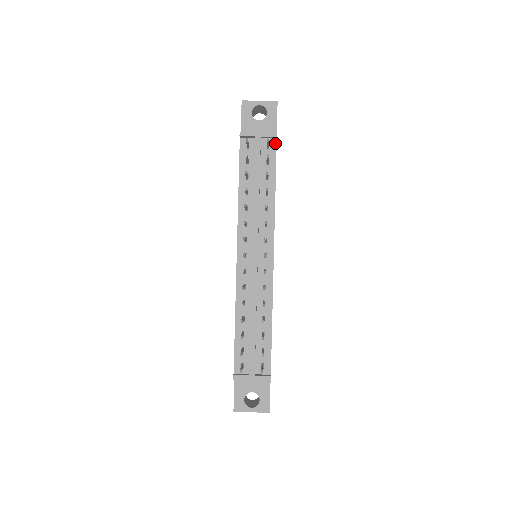
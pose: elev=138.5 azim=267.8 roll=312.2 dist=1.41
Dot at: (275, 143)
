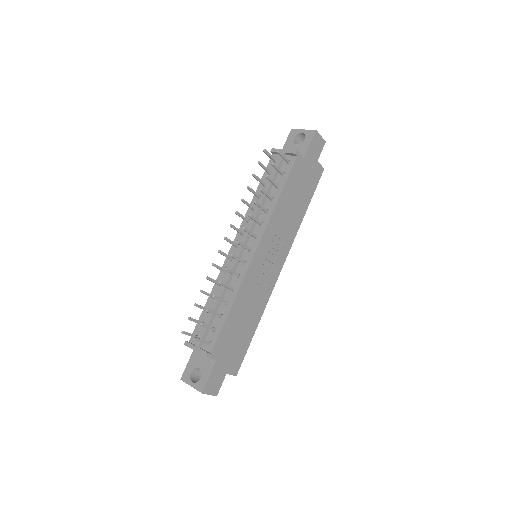
Dot at: (294, 160)
